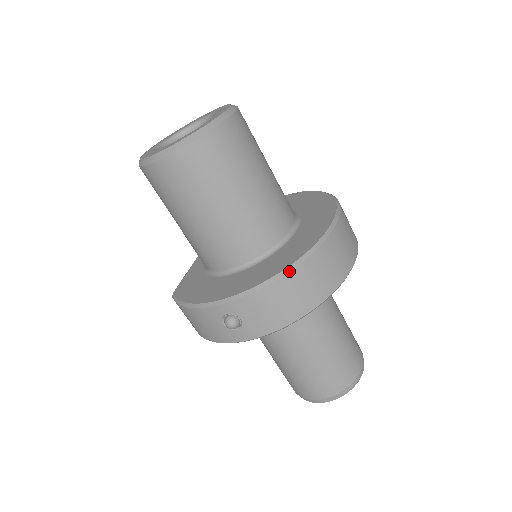
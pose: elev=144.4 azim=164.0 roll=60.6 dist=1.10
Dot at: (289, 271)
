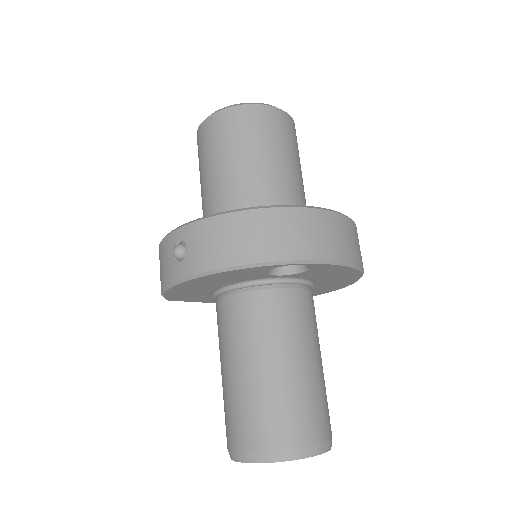
Dot at: (249, 209)
